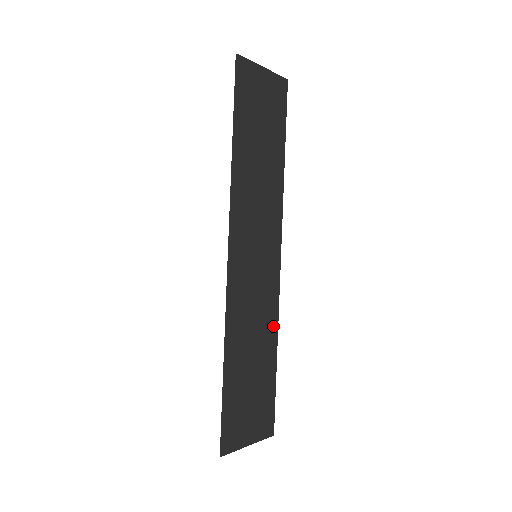
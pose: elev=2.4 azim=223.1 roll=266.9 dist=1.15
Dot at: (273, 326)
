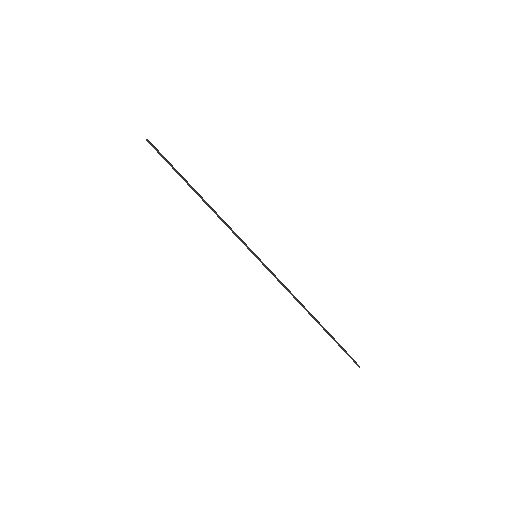
Dot at: (290, 291)
